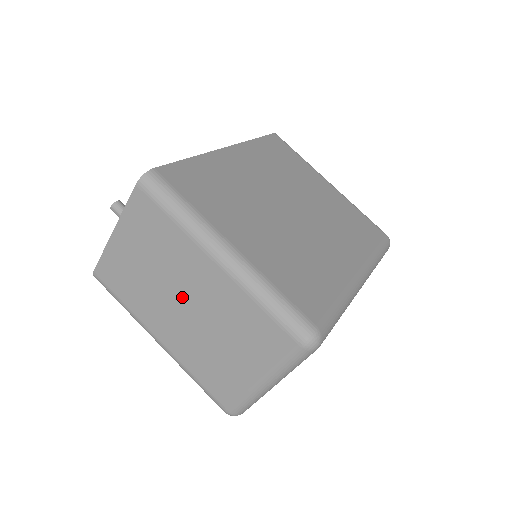
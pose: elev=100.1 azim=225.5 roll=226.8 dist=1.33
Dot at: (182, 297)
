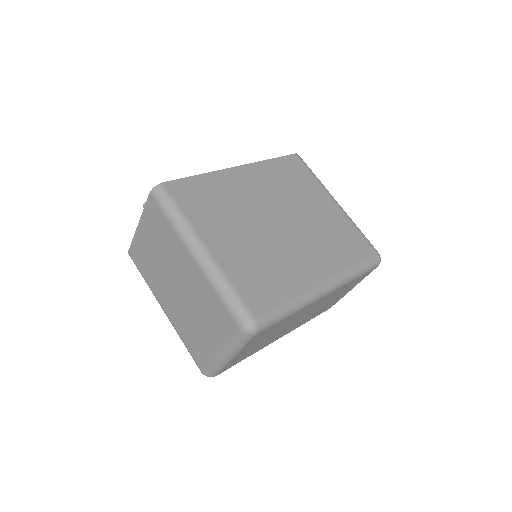
Dot at: (175, 280)
